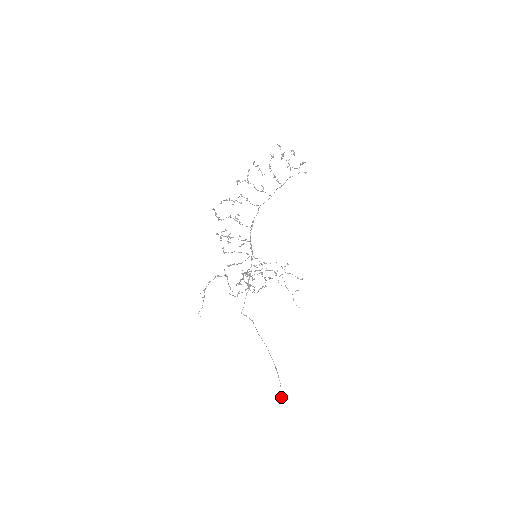
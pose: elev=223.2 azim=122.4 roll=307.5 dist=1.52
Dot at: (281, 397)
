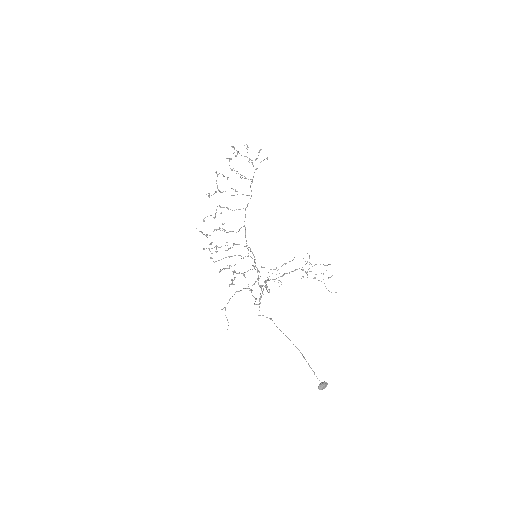
Dot at: (318, 386)
